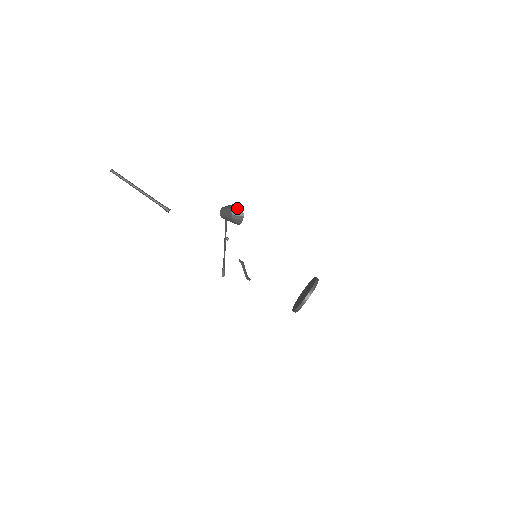
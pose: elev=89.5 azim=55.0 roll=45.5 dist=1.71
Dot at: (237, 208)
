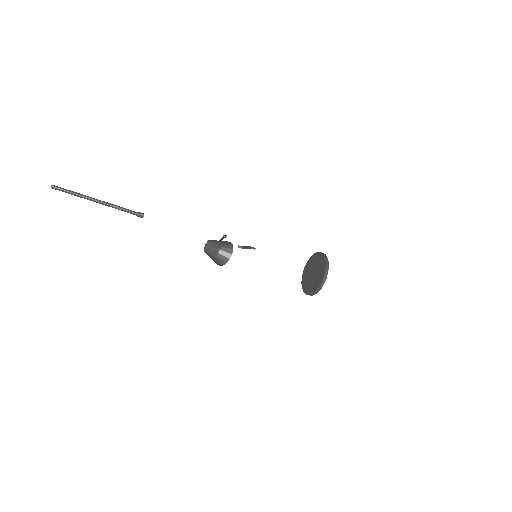
Dot at: (223, 241)
